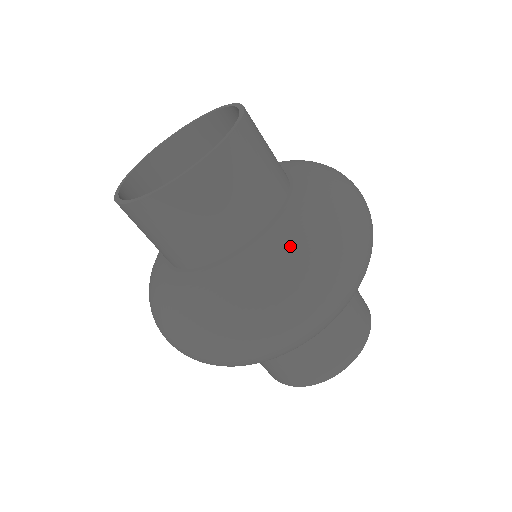
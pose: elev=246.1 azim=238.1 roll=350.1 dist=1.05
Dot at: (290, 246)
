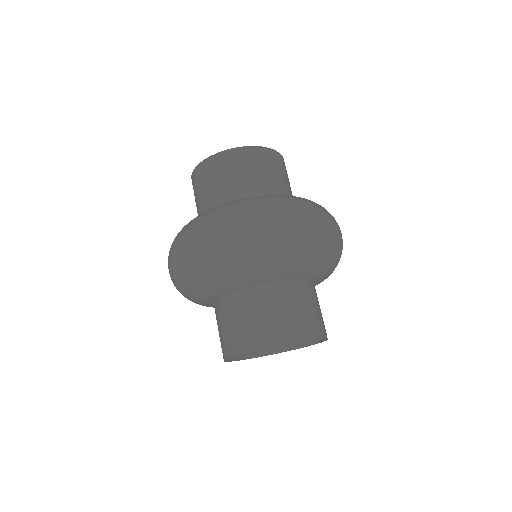
Dot at: (274, 196)
